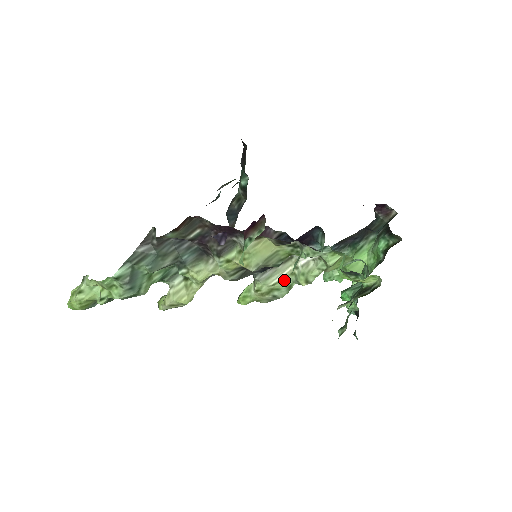
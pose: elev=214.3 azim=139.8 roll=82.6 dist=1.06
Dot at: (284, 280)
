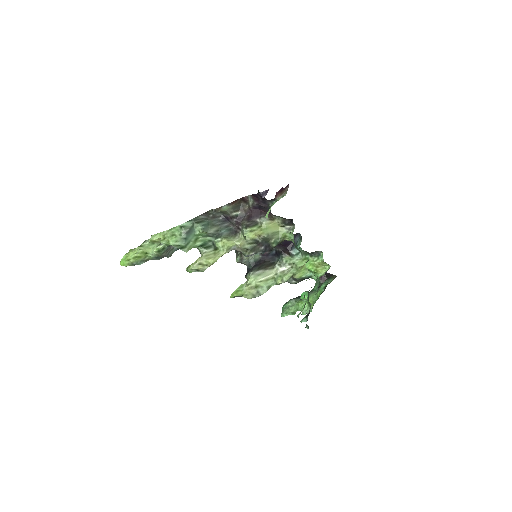
Dot at: (267, 281)
